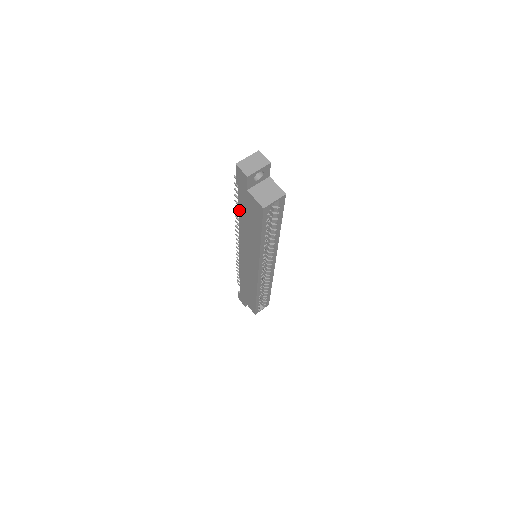
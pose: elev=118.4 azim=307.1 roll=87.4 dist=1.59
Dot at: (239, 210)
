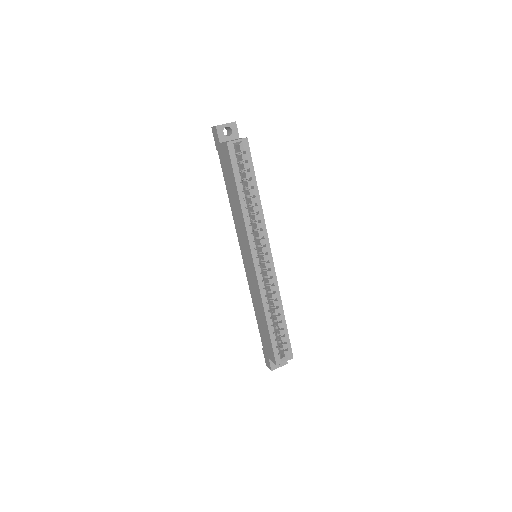
Dot at: (225, 184)
